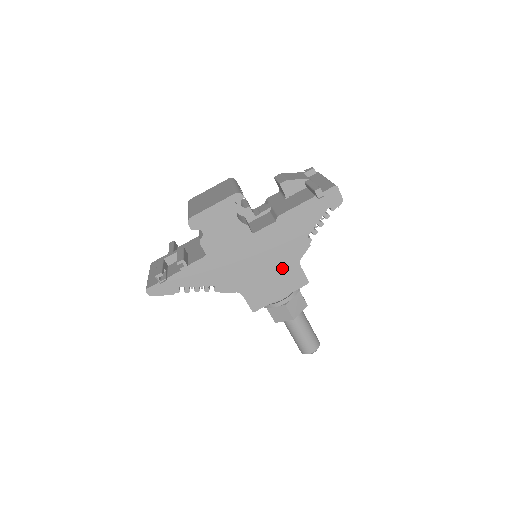
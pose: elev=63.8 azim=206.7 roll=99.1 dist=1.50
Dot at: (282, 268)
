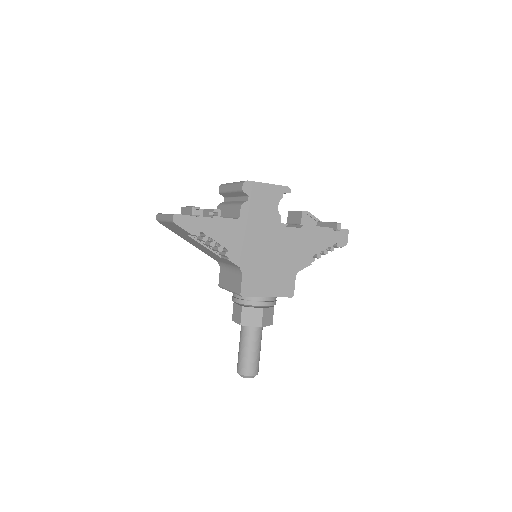
Dot at: (283, 270)
